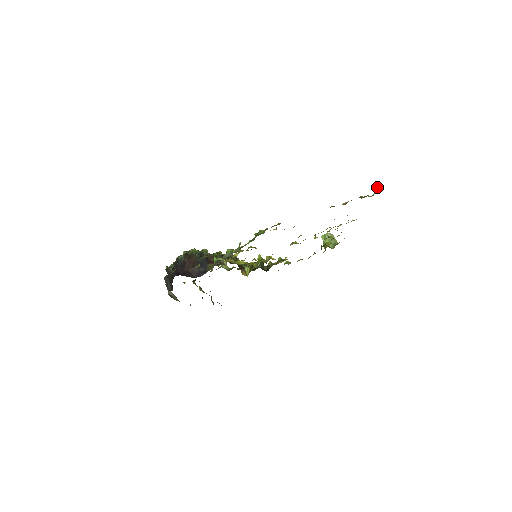
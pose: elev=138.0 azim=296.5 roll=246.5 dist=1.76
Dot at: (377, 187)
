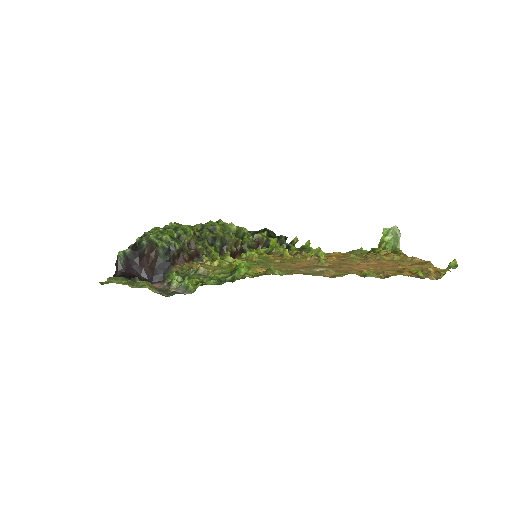
Dot at: (455, 268)
